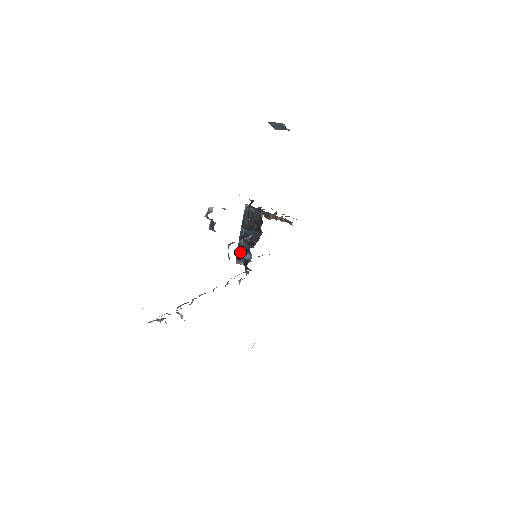
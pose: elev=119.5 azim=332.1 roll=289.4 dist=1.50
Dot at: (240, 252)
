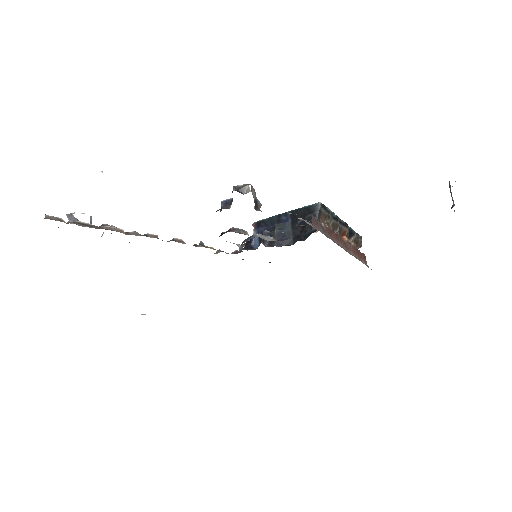
Dot at: (265, 223)
